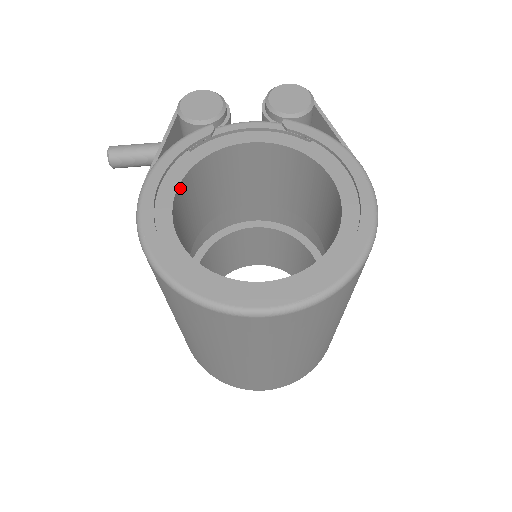
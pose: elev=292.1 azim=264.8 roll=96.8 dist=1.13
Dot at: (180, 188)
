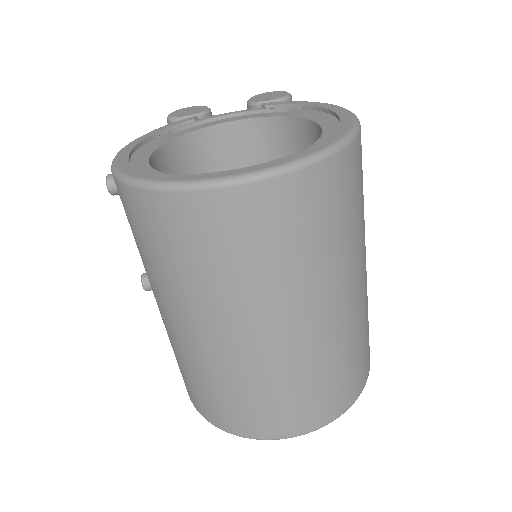
Dot at: (162, 152)
